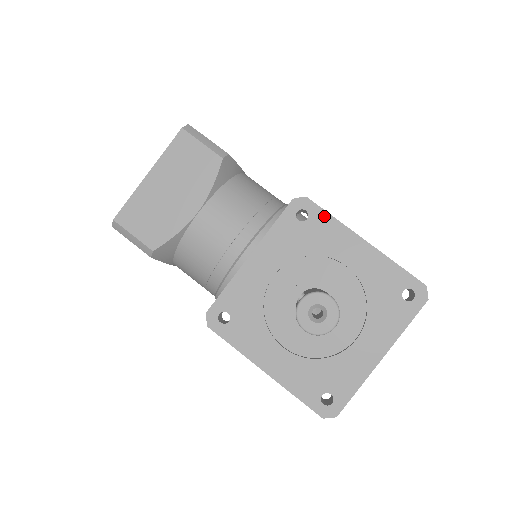
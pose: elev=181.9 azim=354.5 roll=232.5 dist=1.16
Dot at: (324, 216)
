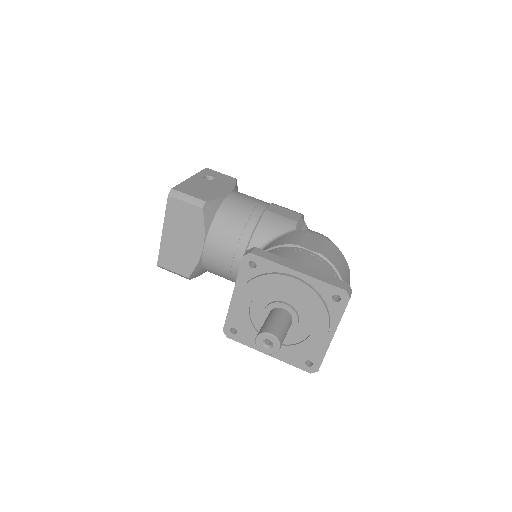
Dot at: (266, 262)
